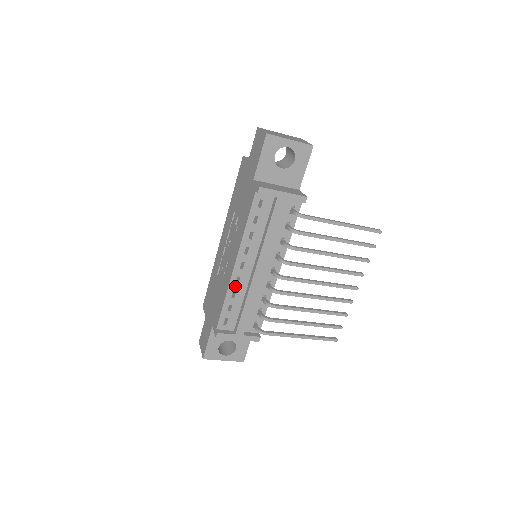
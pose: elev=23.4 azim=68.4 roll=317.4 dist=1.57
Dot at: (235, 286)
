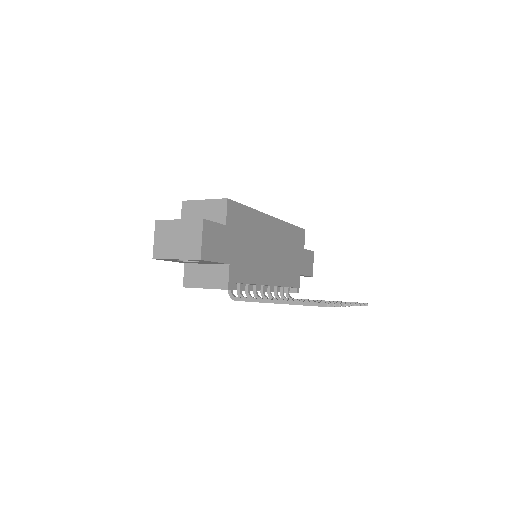
Dot at: occluded
